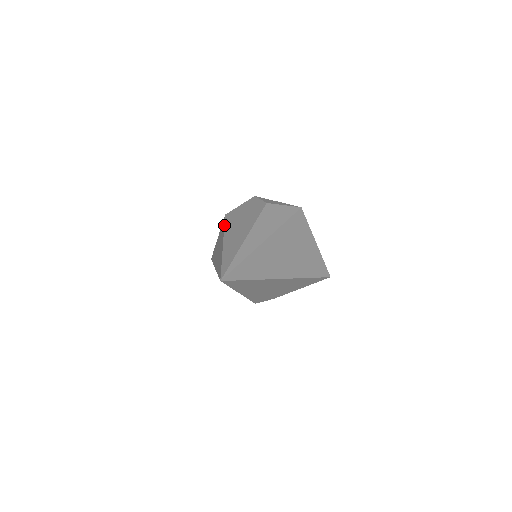
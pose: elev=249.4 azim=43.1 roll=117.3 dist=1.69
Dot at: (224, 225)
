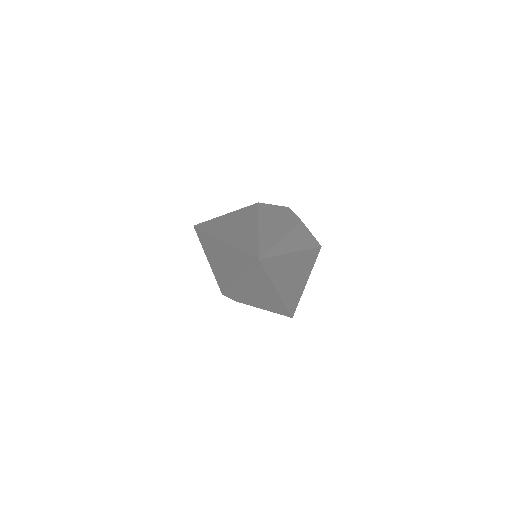
Dot at: (258, 211)
